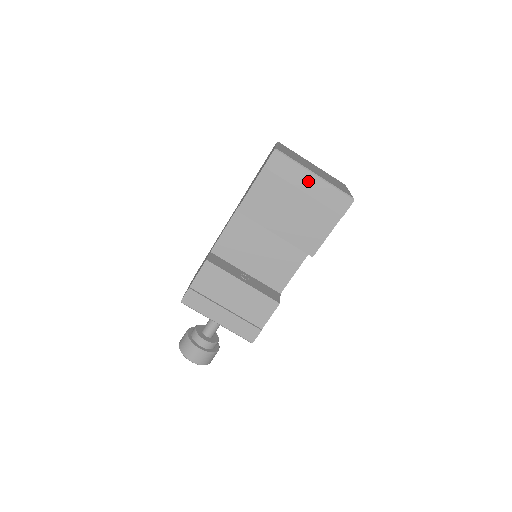
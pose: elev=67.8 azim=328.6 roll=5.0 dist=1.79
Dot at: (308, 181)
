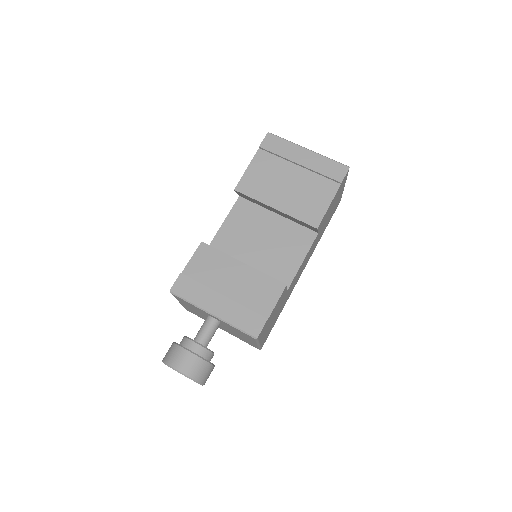
Dot at: (302, 155)
